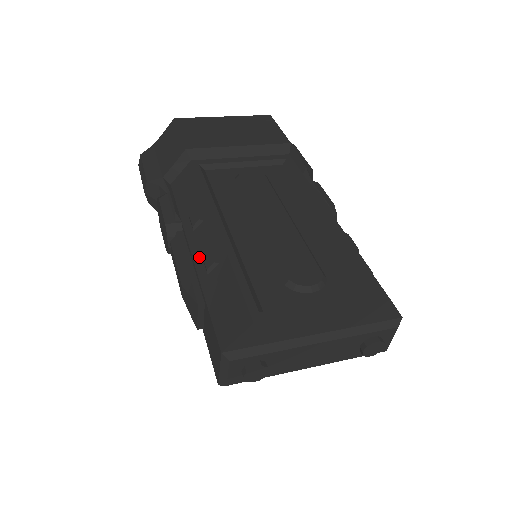
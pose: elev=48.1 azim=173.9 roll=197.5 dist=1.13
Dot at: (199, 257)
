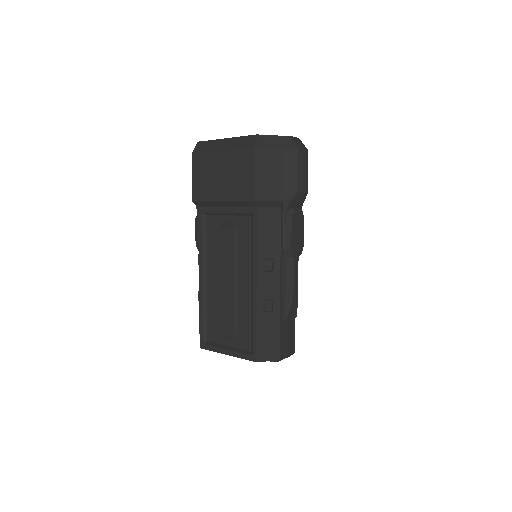
Dot at: occluded
